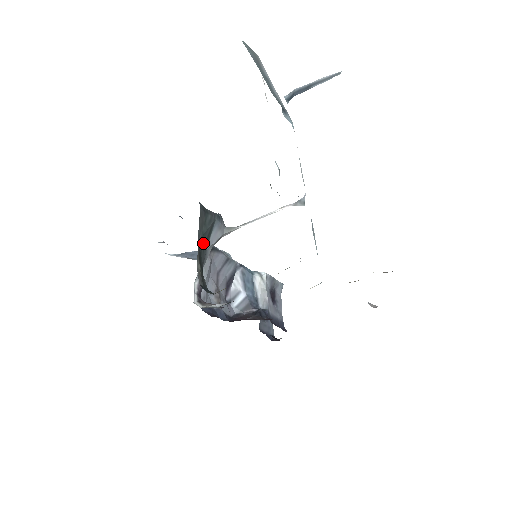
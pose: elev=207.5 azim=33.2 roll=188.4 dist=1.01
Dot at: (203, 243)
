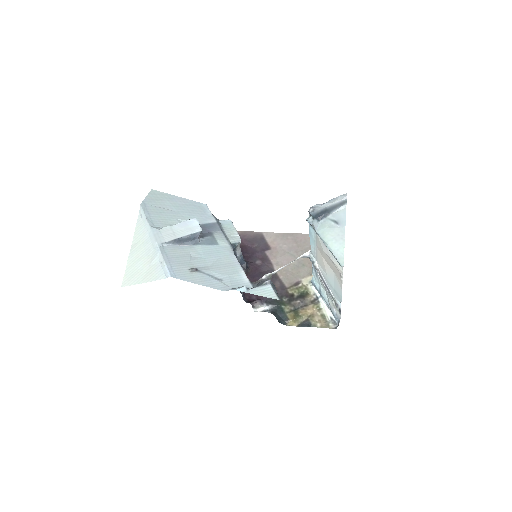
Dot at: occluded
